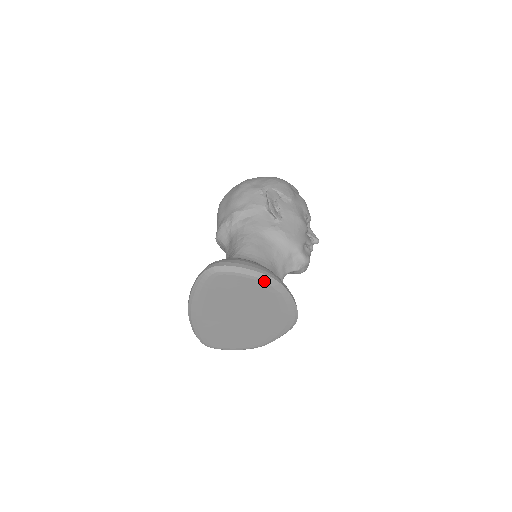
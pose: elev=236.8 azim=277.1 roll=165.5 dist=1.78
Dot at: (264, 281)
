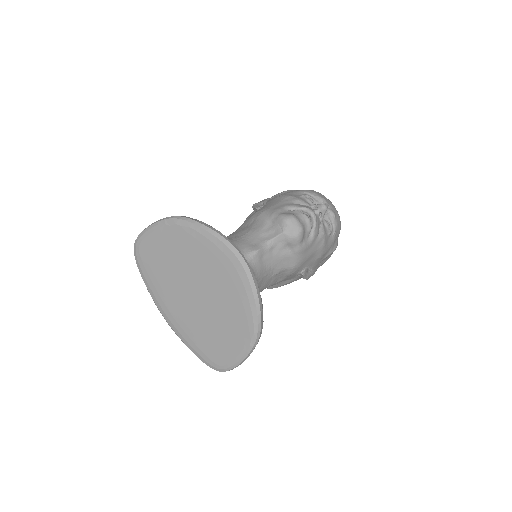
Dot at: (167, 224)
